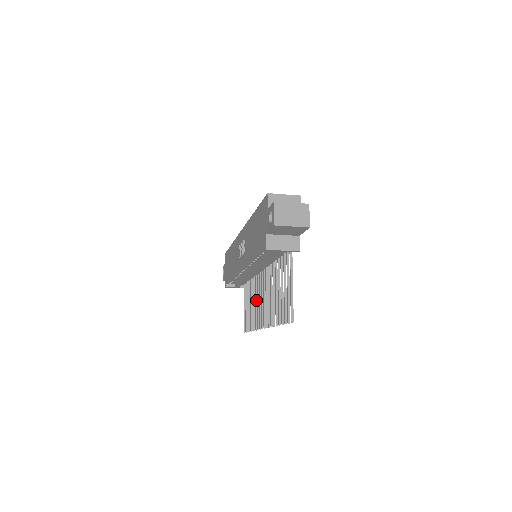
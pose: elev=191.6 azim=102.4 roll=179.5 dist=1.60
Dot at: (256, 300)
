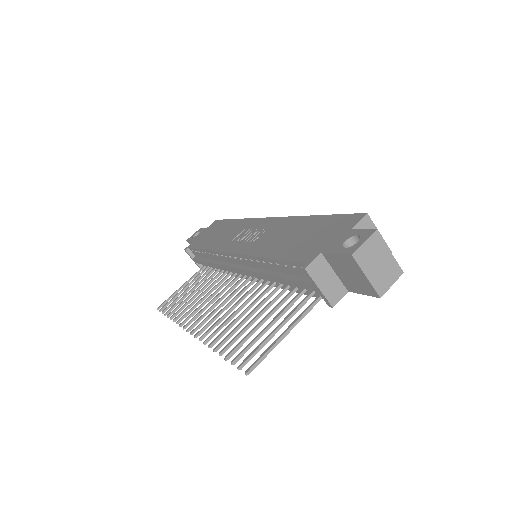
Dot at: (207, 295)
